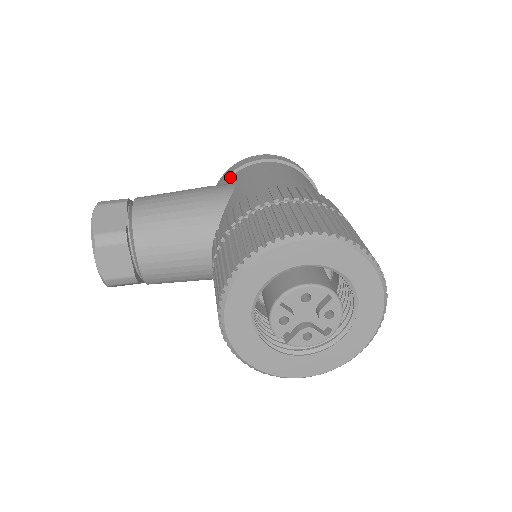
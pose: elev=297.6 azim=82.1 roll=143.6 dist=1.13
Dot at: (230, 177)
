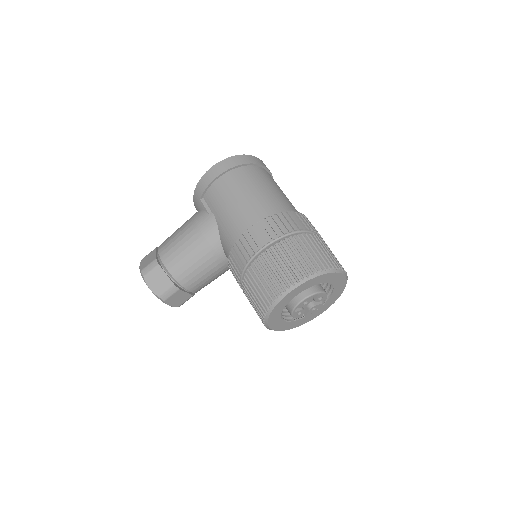
Dot at: (203, 201)
